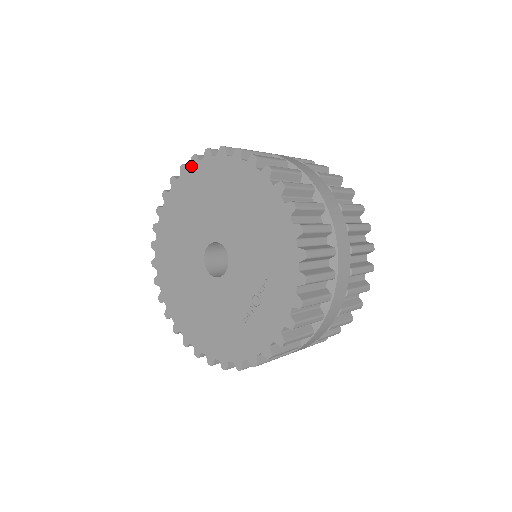
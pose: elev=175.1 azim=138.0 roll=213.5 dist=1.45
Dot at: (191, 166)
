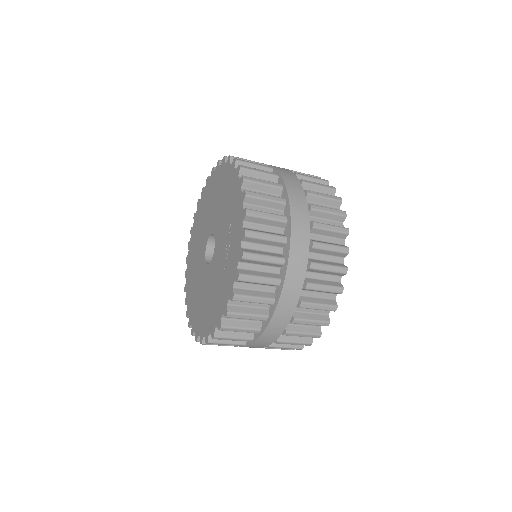
Dot at: (197, 209)
